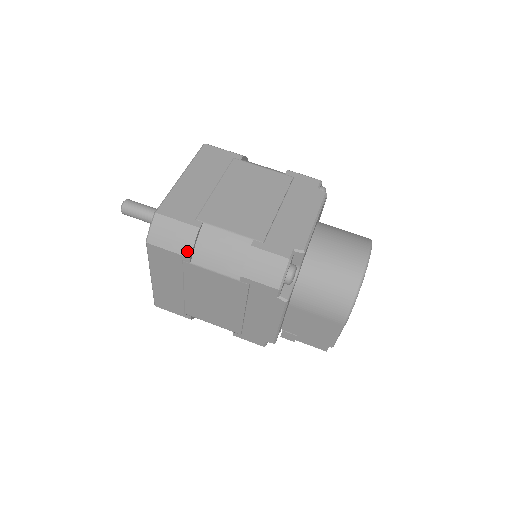
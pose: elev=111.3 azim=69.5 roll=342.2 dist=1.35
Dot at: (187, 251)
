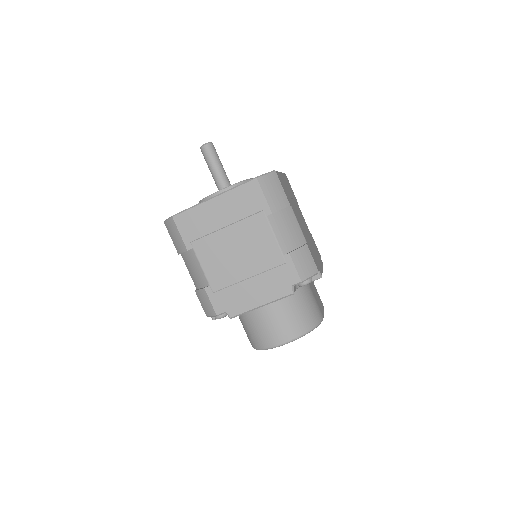
Dot at: (178, 251)
